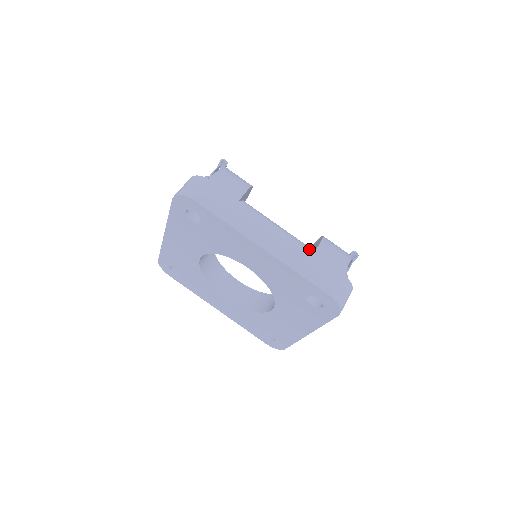
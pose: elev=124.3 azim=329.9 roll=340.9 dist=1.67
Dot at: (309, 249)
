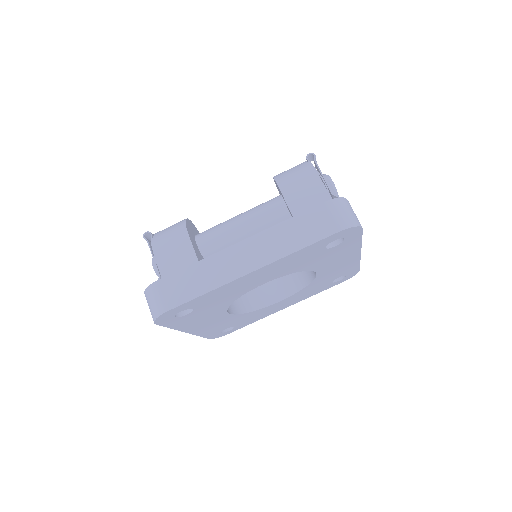
Dot at: (279, 200)
